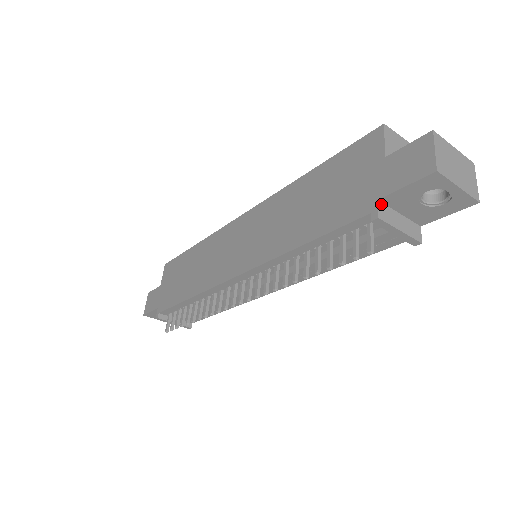
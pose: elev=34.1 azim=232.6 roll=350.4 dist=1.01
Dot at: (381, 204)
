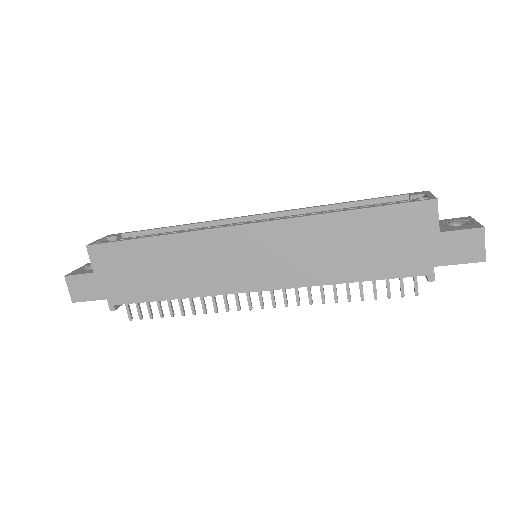
Dot at: (433, 267)
